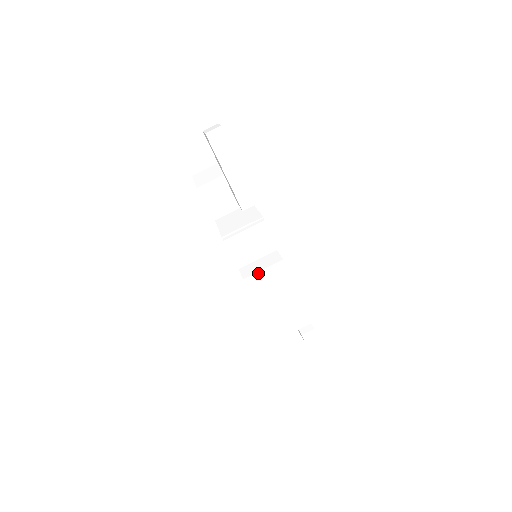
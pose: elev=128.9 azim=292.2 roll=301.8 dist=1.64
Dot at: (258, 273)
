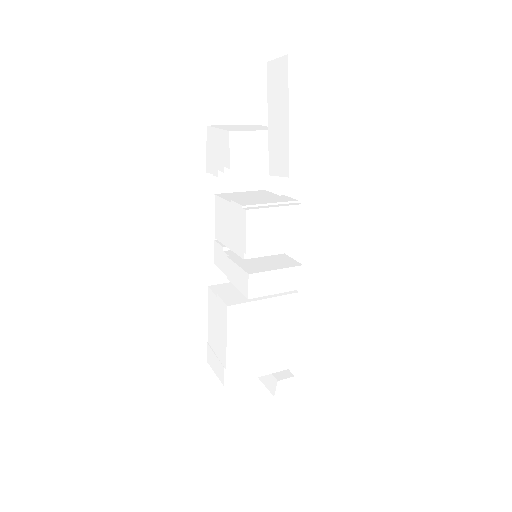
Dot at: (269, 272)
